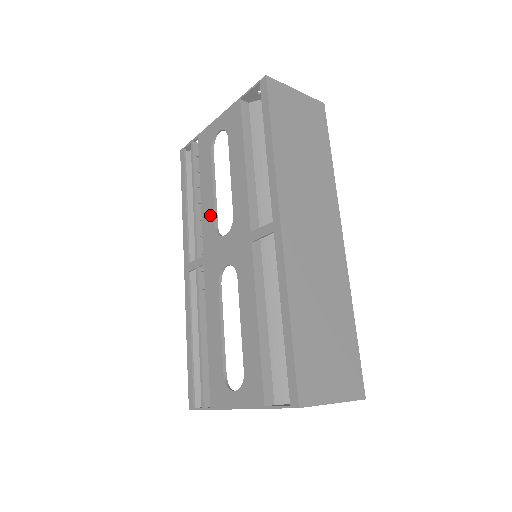
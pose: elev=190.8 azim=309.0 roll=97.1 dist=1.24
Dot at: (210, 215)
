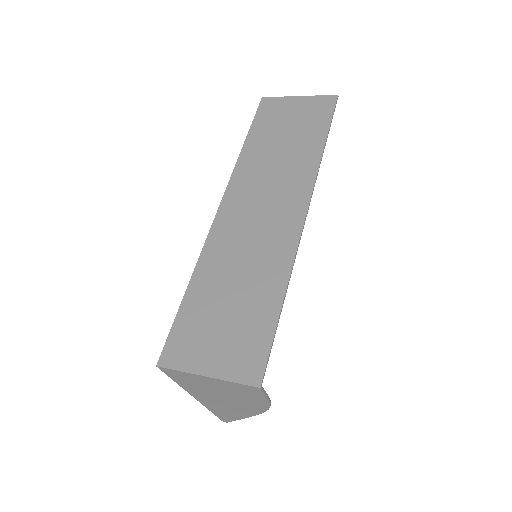
Dot at: occluded
